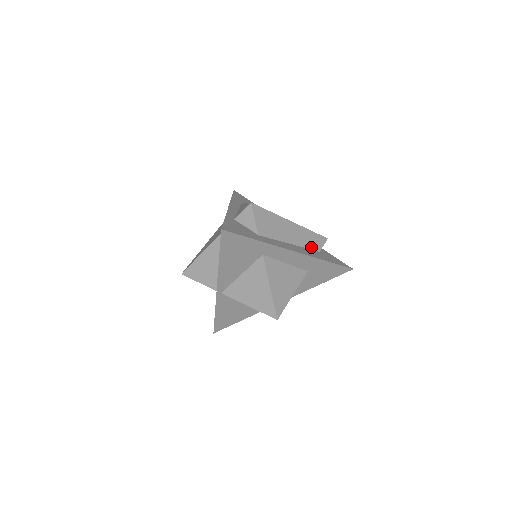
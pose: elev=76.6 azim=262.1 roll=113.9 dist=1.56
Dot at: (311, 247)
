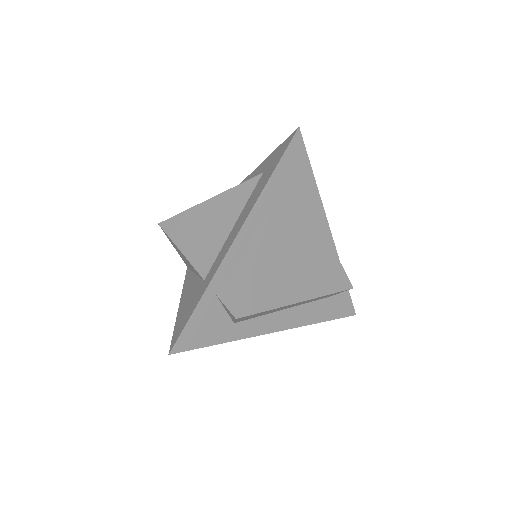
Dot at: (318, 299)
